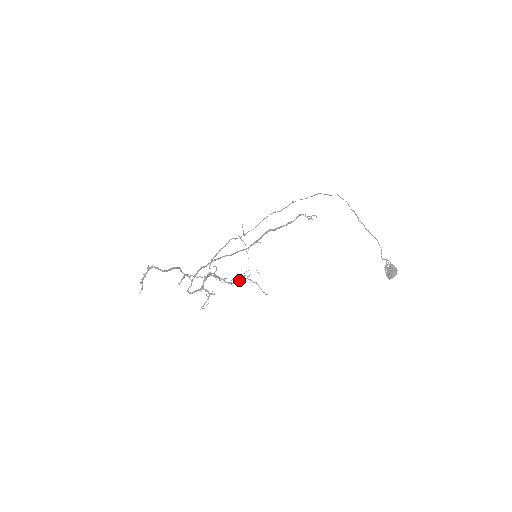
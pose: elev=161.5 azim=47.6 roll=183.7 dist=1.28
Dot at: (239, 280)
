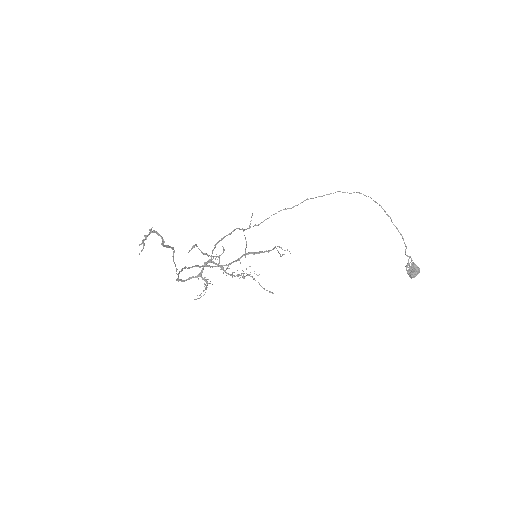
Dot at: (242, 273)
